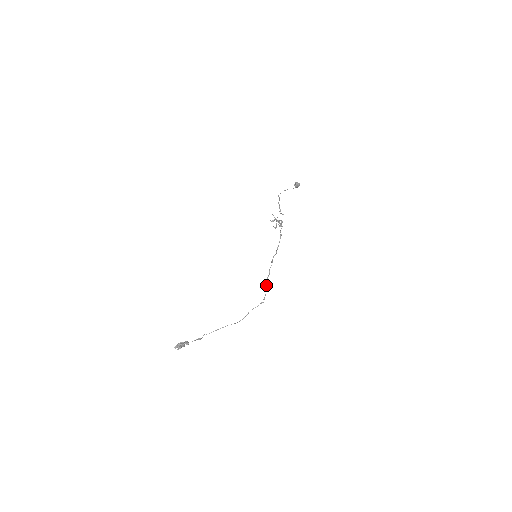
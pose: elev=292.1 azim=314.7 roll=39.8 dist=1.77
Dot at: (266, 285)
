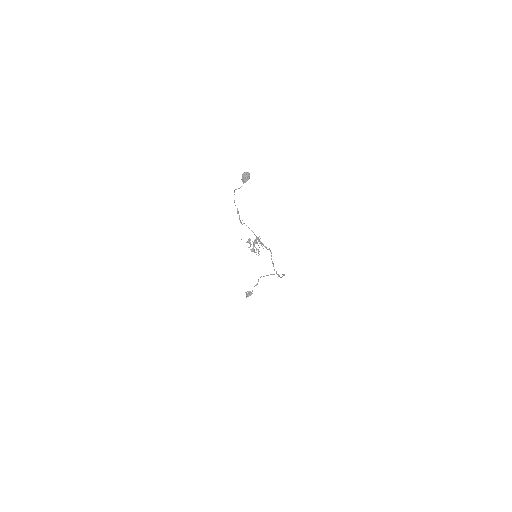
Dot at: occluded
